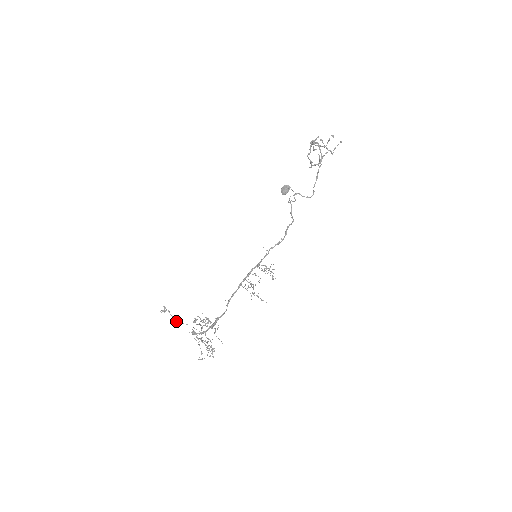
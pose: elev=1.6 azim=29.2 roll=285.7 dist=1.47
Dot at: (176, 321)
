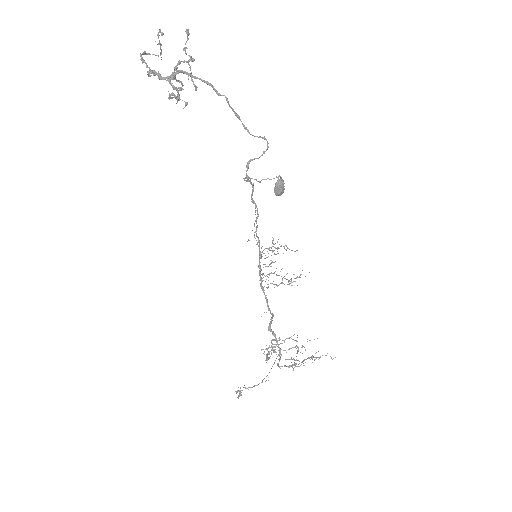
Dot at: occluded
